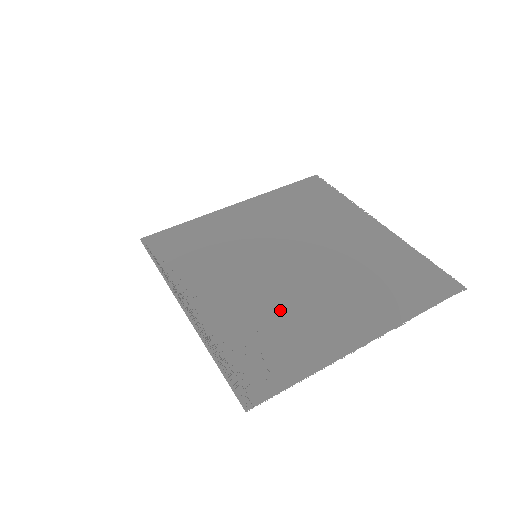
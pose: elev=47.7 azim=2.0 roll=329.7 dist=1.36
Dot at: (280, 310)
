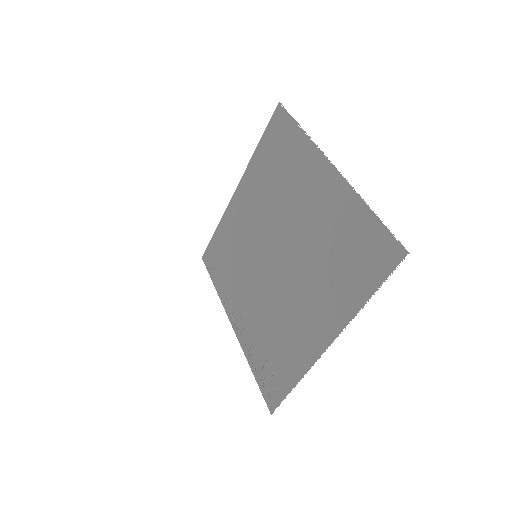
Dot at: (275, 318)
